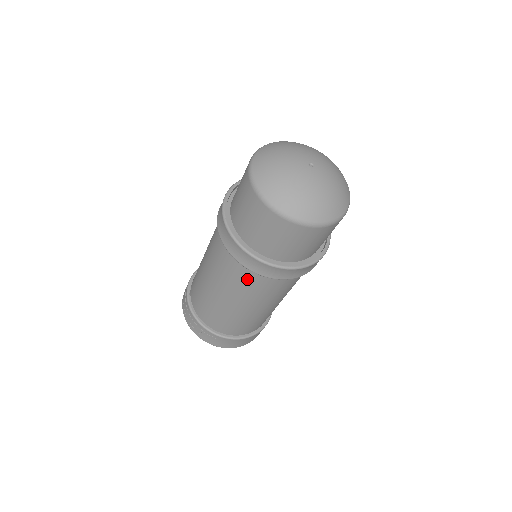
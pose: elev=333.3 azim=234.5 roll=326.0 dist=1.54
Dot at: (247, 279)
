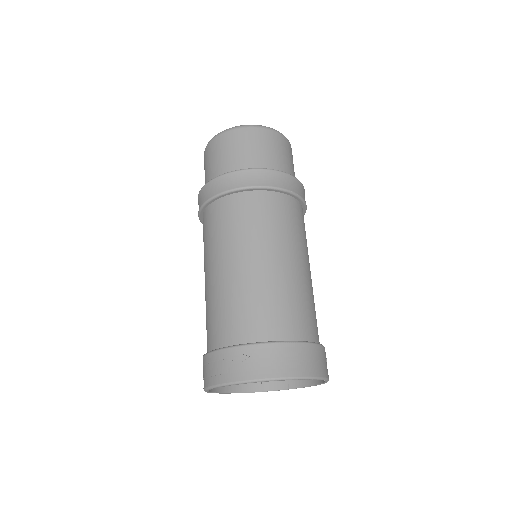
Dot at: (234, 212)
